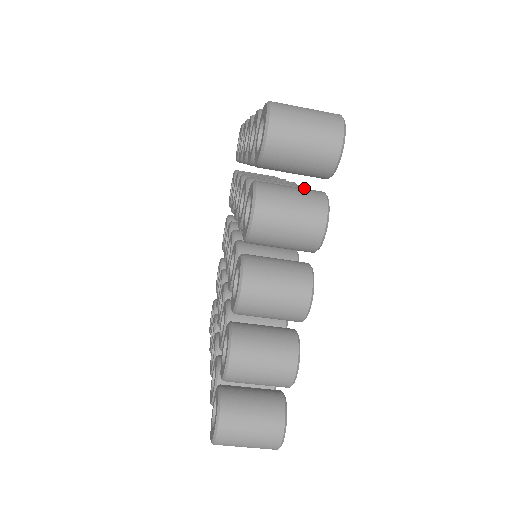
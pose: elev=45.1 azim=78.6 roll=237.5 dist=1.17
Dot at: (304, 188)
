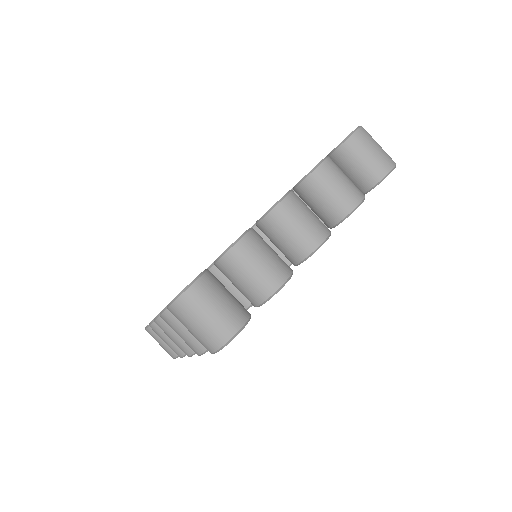
Dot at: occluded
